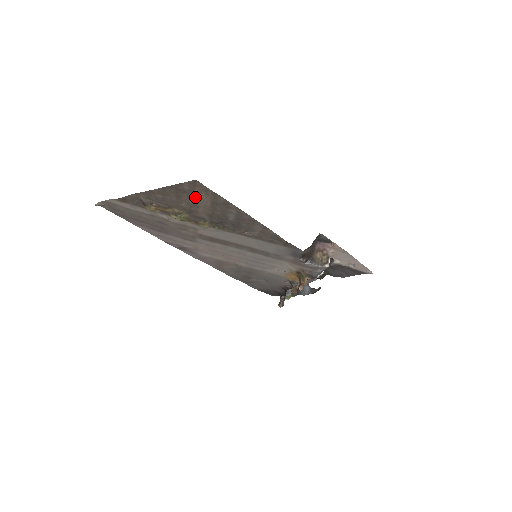
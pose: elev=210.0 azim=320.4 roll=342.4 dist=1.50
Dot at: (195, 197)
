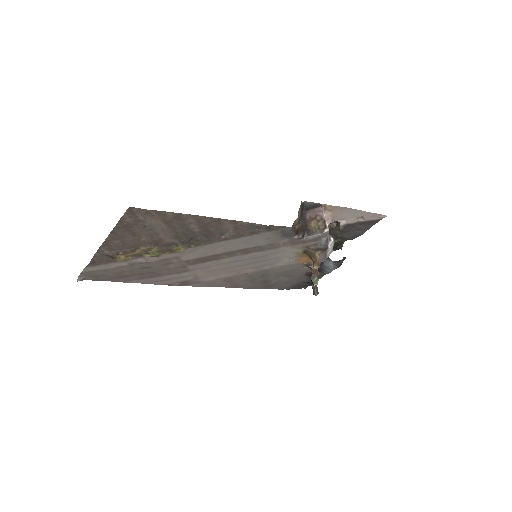
Dot at: (146, 225)
